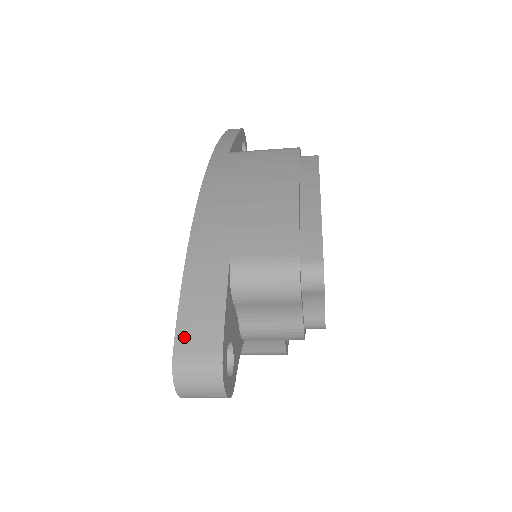
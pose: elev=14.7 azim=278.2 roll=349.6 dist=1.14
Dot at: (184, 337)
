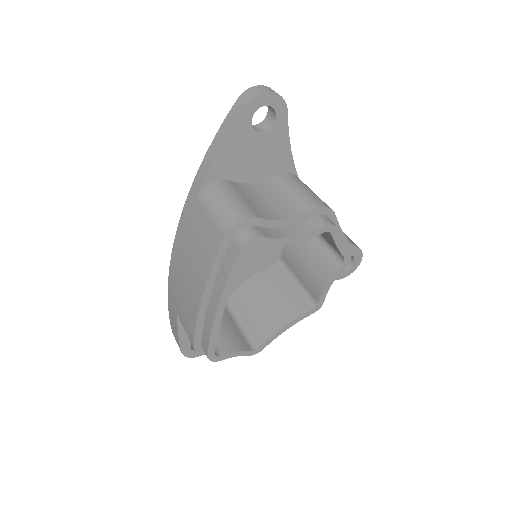
Dot at: (172, 331)
